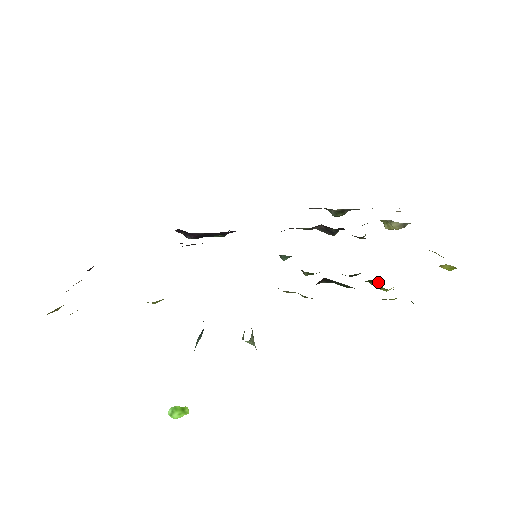
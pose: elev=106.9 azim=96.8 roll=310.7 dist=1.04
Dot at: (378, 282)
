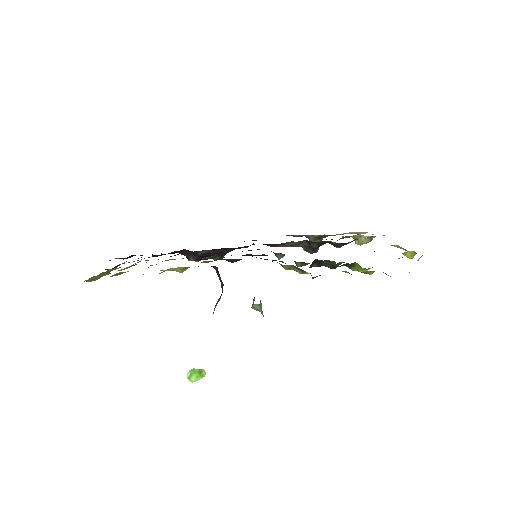
Dot at: (358, 264)
